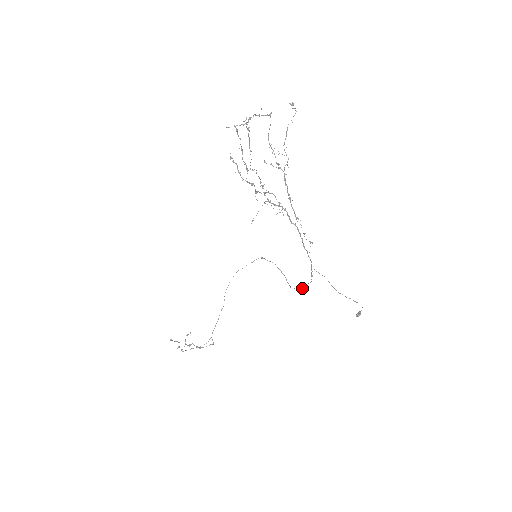
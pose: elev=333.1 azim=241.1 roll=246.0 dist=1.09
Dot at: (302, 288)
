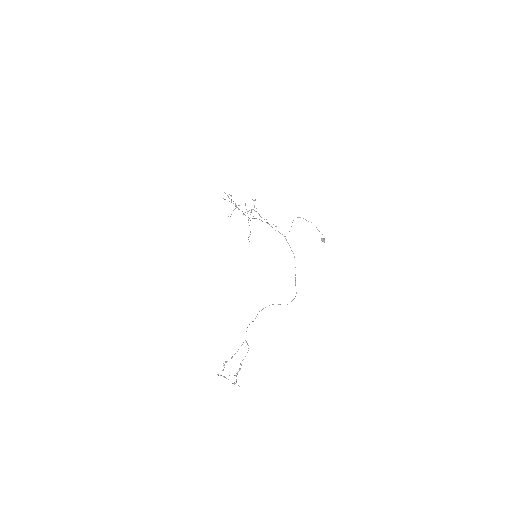
Dot at: occluded
